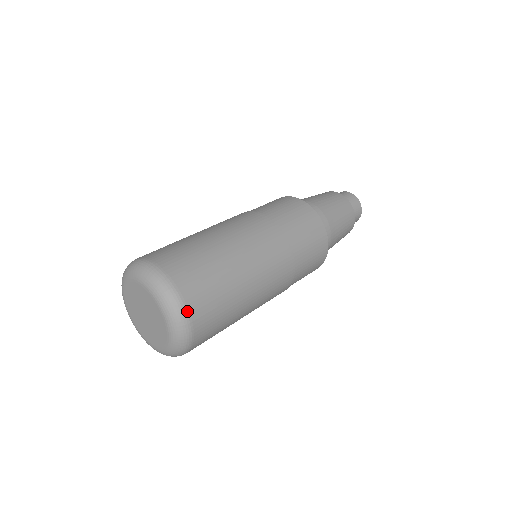
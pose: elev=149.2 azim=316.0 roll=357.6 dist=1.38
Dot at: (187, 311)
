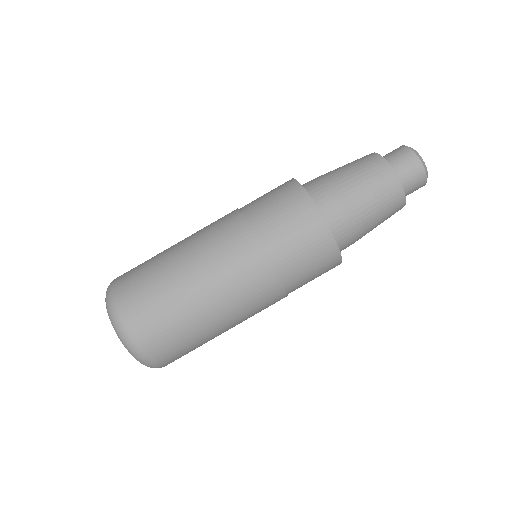
Dot at: (159, 365)
